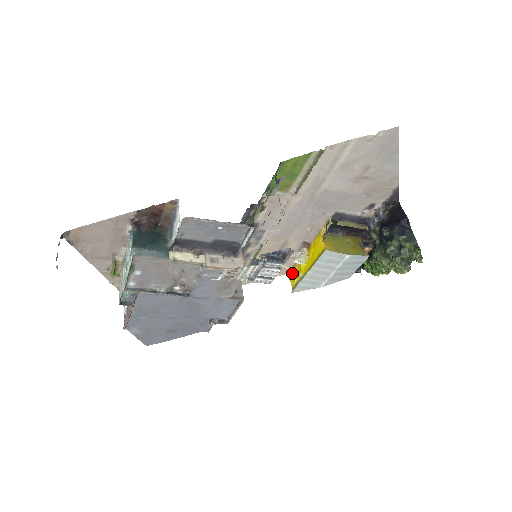
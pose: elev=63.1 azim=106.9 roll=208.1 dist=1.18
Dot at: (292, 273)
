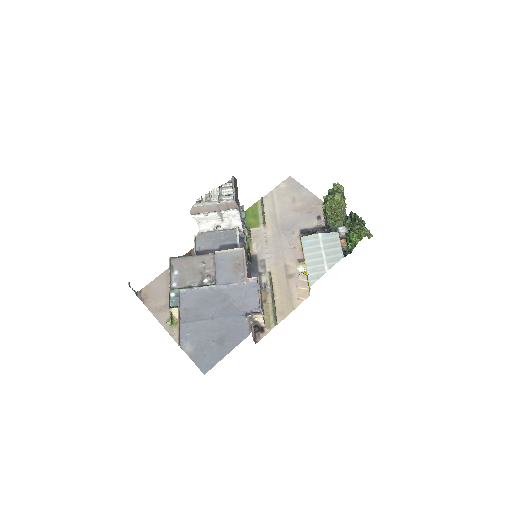
Dot at: (309, 288)
